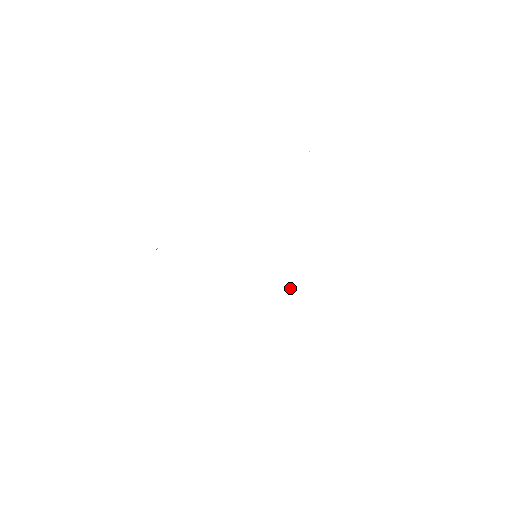
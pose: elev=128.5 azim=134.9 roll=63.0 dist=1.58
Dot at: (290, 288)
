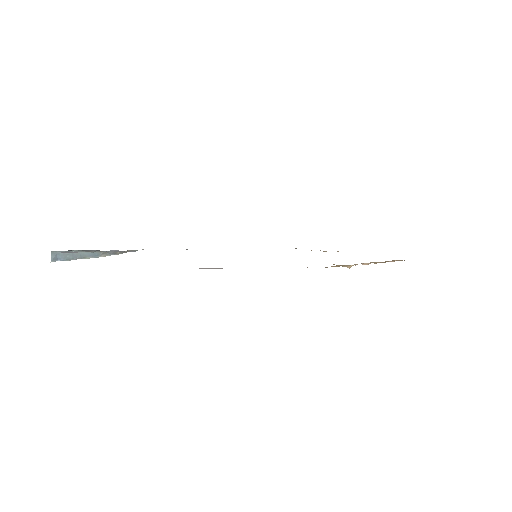
Dot at: occluded
